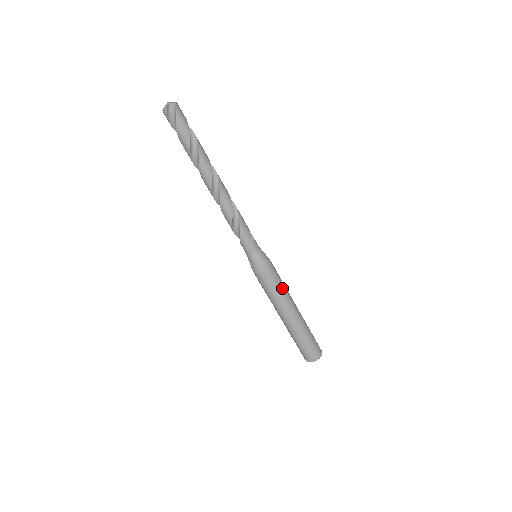
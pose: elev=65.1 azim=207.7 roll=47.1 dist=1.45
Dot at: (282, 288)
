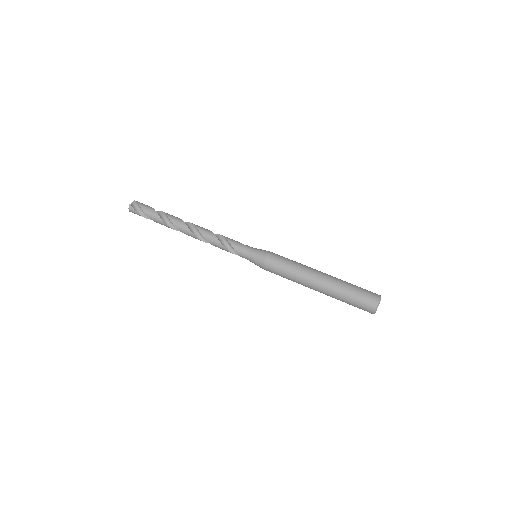
Dot at: (294, 261)
